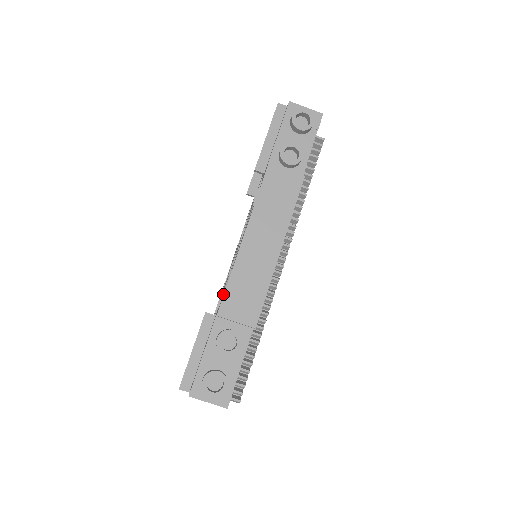
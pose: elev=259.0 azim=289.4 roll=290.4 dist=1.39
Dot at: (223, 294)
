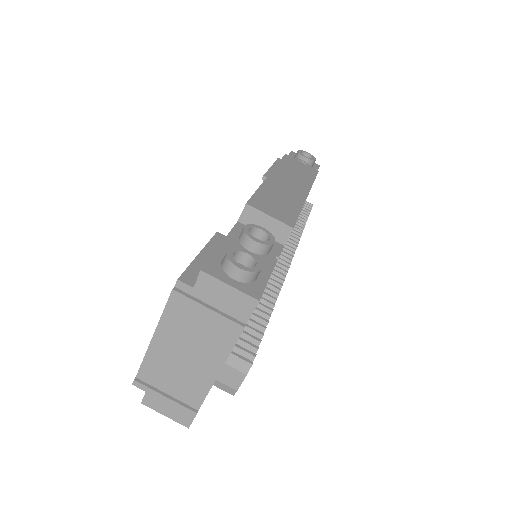
Dot at: occluded
